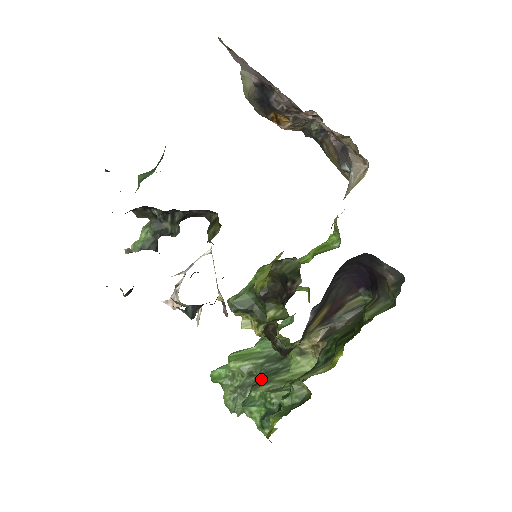
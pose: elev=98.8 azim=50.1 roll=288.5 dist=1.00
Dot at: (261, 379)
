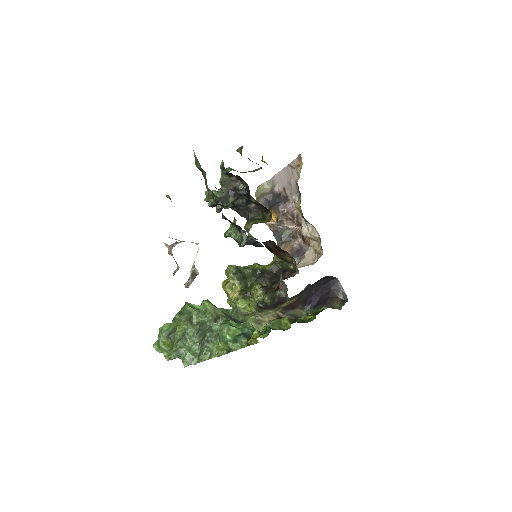
Dot at: occluded
